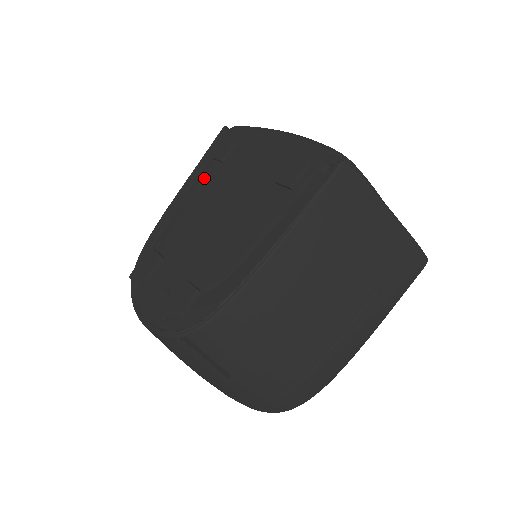
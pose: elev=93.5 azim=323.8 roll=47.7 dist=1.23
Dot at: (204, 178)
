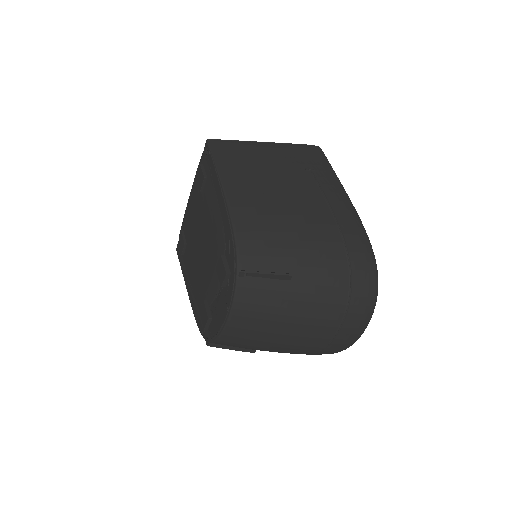
Dot at: (187, 263)
